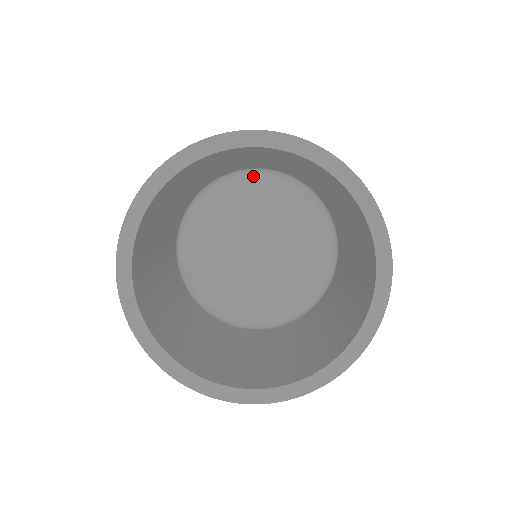
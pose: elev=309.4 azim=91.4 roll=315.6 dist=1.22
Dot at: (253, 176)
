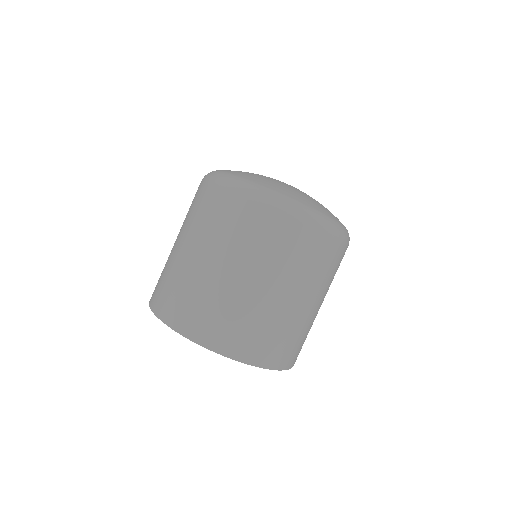
Dot at: occluded
